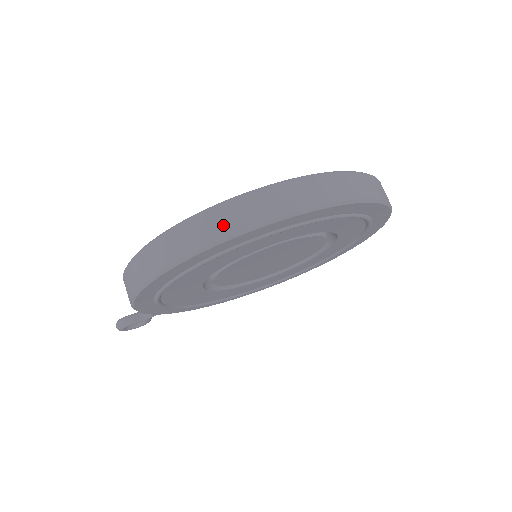
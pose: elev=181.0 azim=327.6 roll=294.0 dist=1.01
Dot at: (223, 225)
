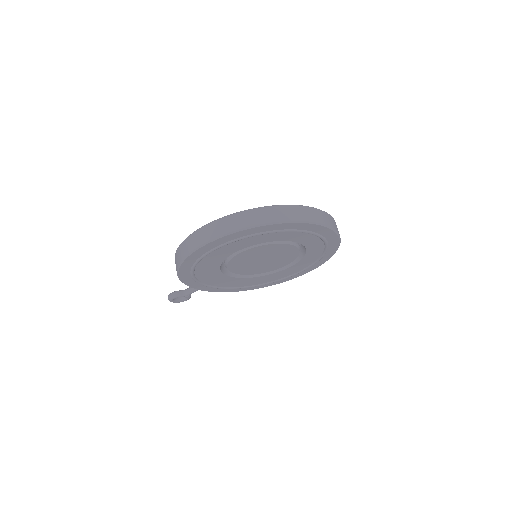
Dot at: (227, 226)
